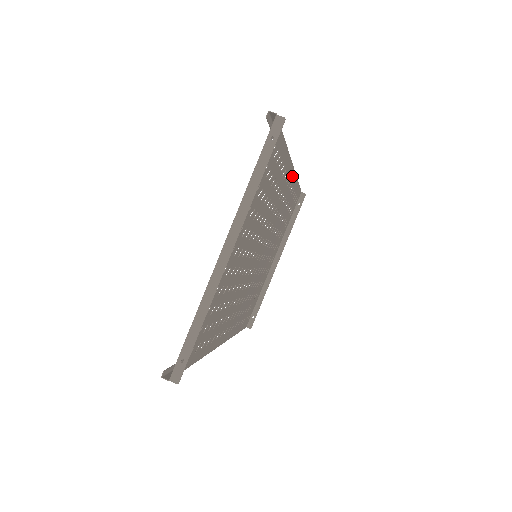
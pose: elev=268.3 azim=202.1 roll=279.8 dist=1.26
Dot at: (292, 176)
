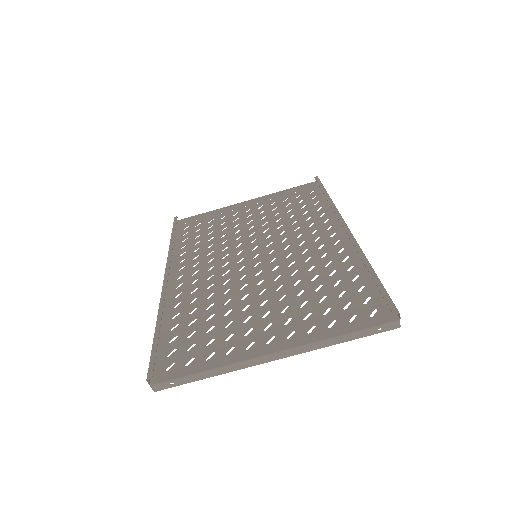
Dot at: (336, 223)
